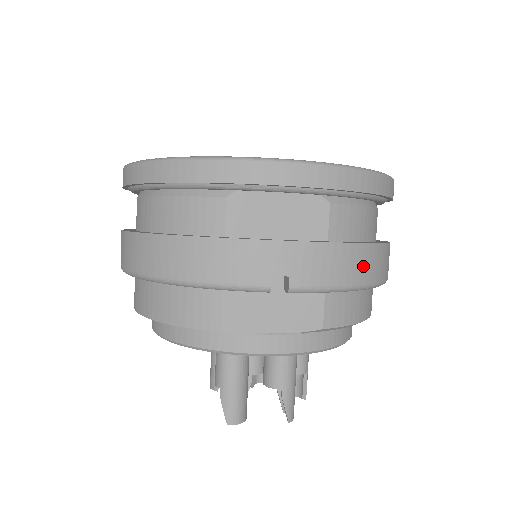
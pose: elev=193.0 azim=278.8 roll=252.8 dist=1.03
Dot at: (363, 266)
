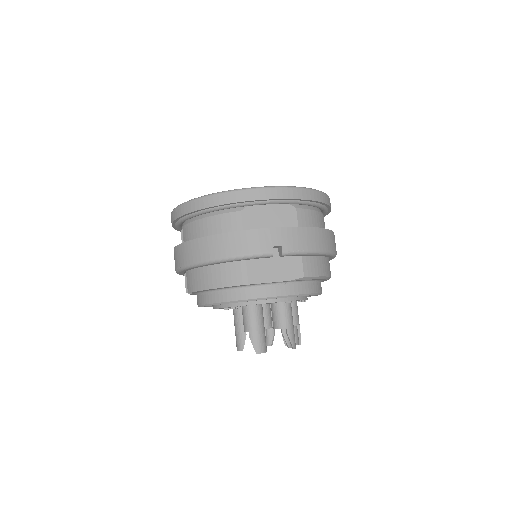
Dot at: (320, 240)
